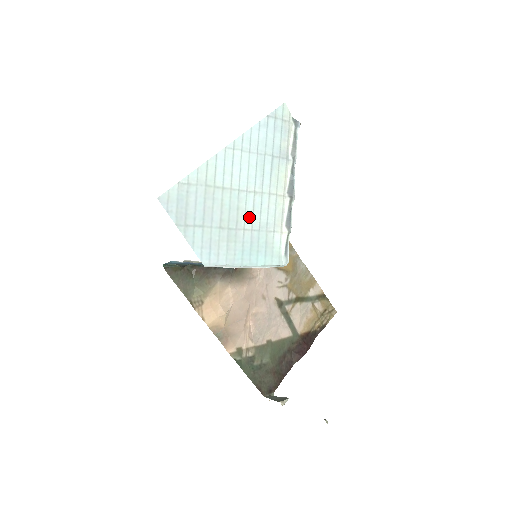
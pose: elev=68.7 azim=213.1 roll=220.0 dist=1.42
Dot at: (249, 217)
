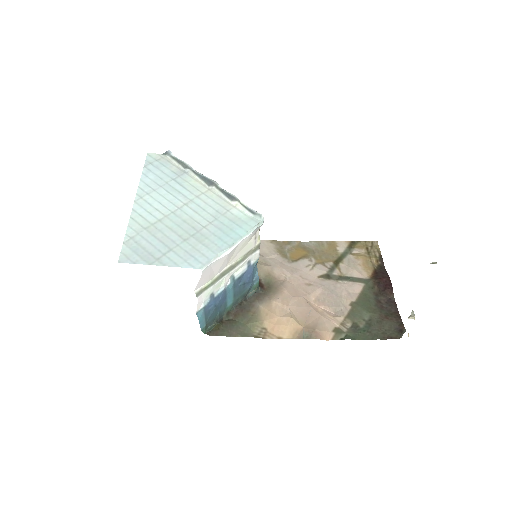
Dot at: (199, 219)
